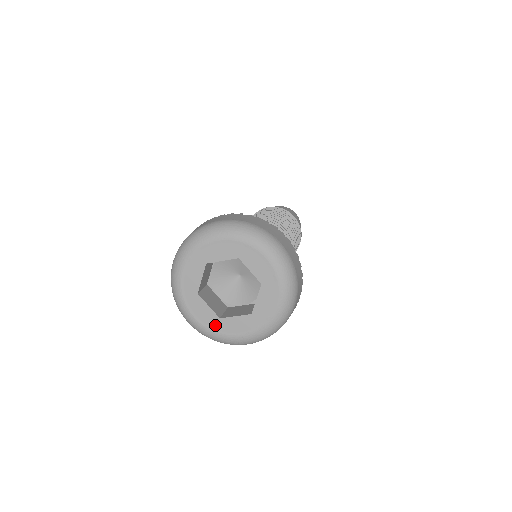
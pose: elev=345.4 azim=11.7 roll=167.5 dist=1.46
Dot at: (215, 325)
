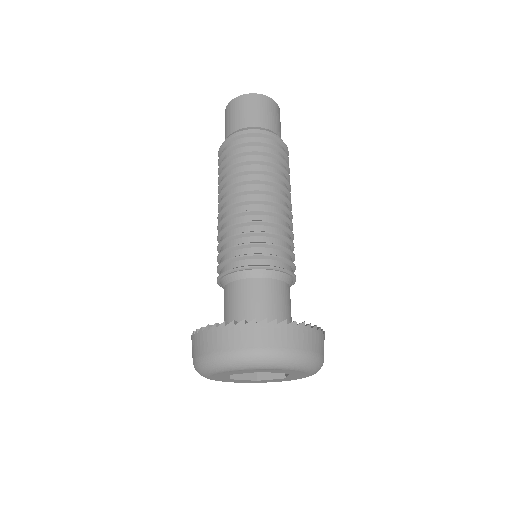
Dot at: (254, 382)
